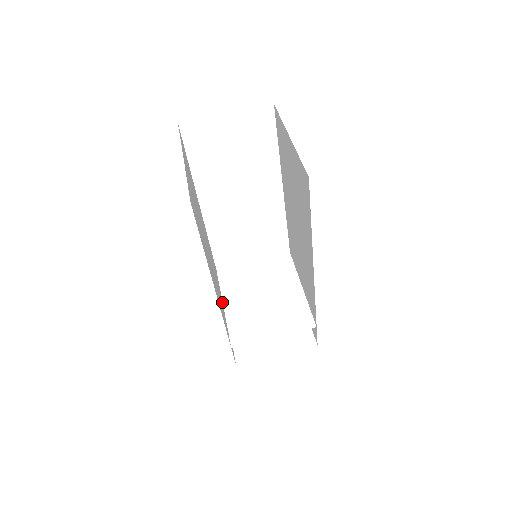
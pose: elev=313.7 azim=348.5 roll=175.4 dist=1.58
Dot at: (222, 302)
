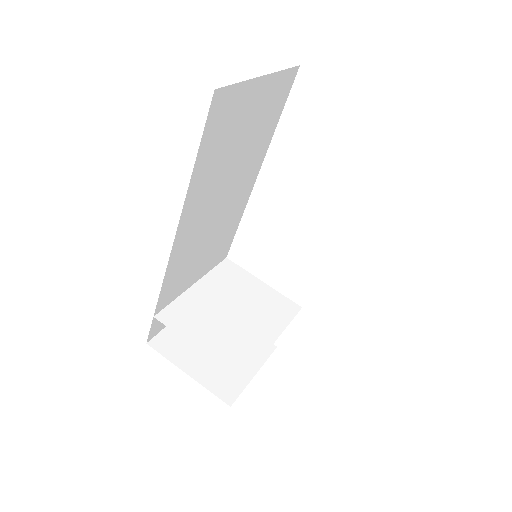
Dot at: (197, 279)
